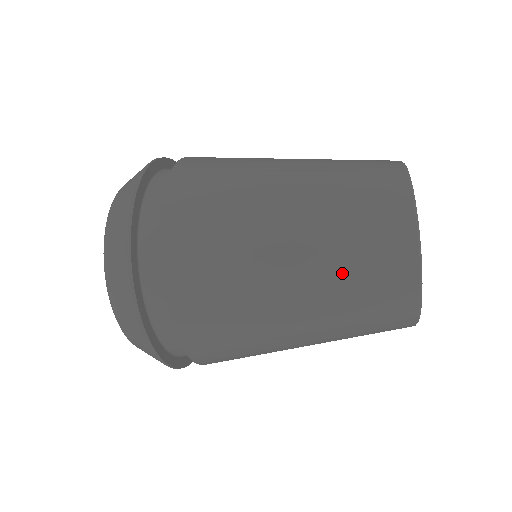
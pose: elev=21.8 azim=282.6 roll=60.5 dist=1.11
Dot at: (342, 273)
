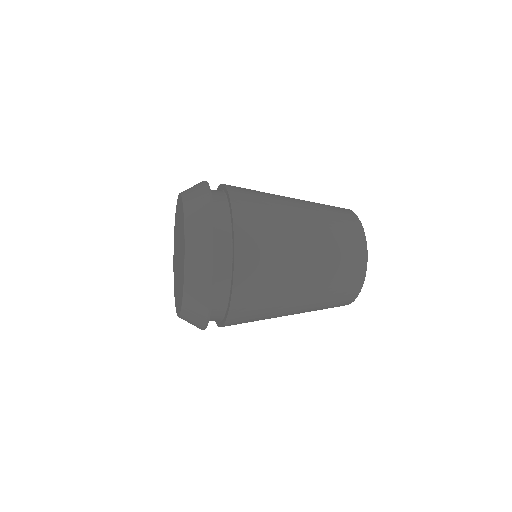
Dot at: (330, 237)
